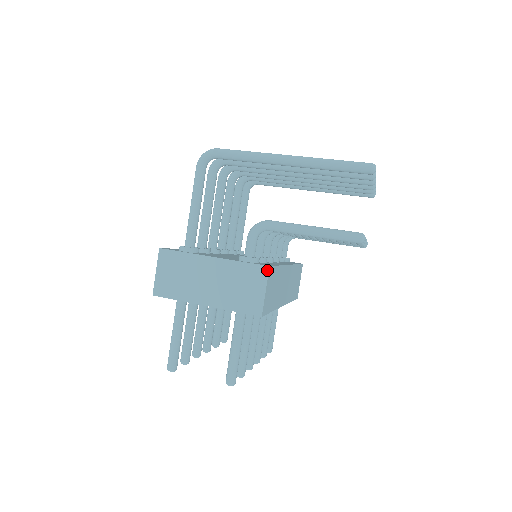
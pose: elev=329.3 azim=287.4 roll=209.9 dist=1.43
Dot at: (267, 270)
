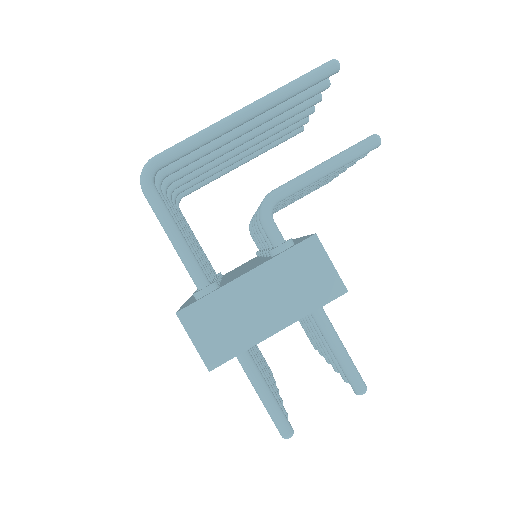
Dot at: (316, 239)
